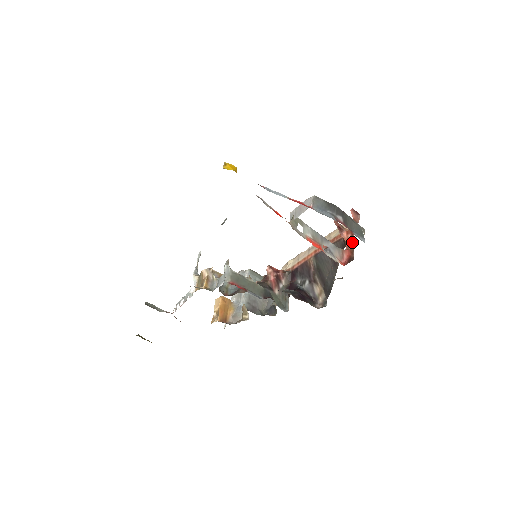
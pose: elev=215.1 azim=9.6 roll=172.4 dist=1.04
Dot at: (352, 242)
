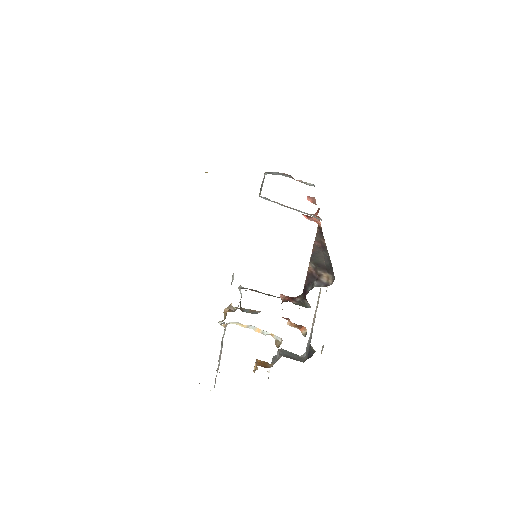
Dot at: occluded
